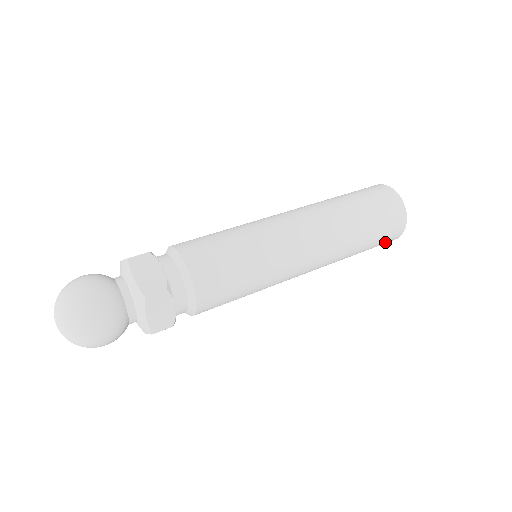
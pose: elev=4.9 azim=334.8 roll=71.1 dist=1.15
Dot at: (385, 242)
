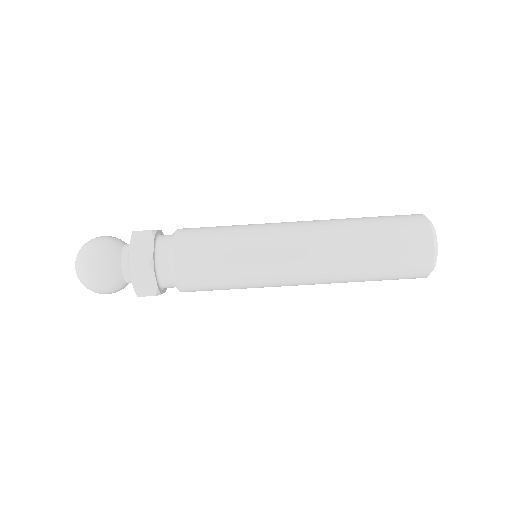
Dot at: (412, 253)
